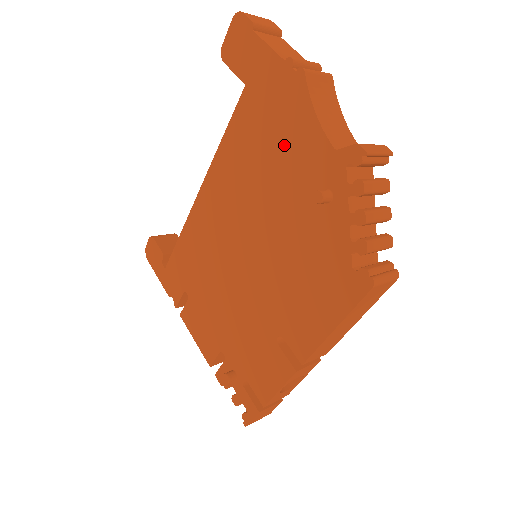
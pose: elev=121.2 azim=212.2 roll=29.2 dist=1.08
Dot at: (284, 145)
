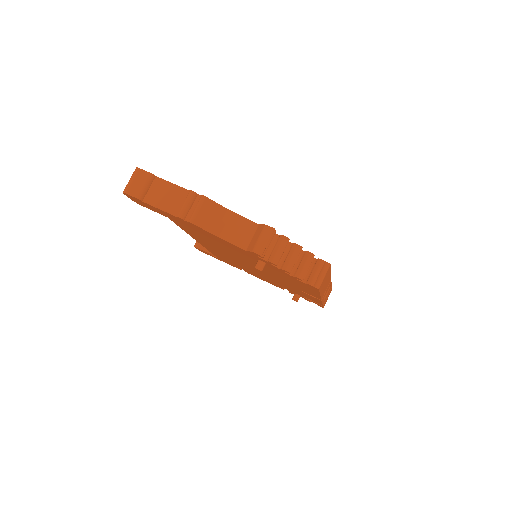
Dot at: occluded
